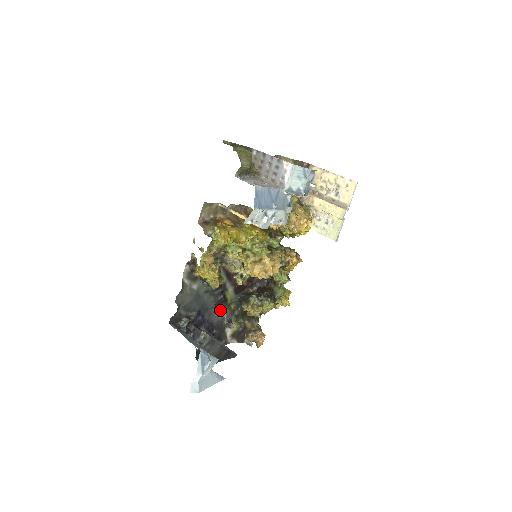
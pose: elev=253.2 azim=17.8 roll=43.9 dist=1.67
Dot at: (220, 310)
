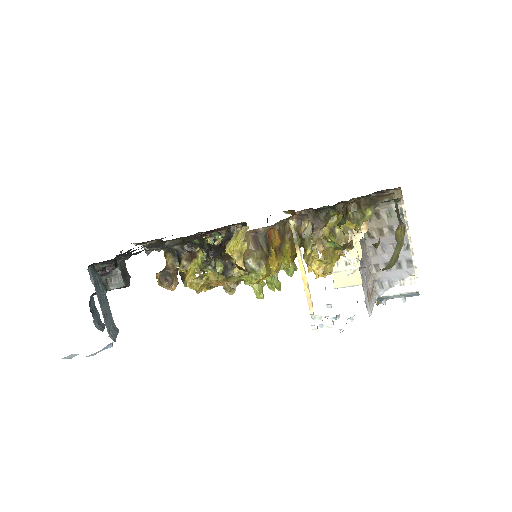
Dot at: (155, 243)
